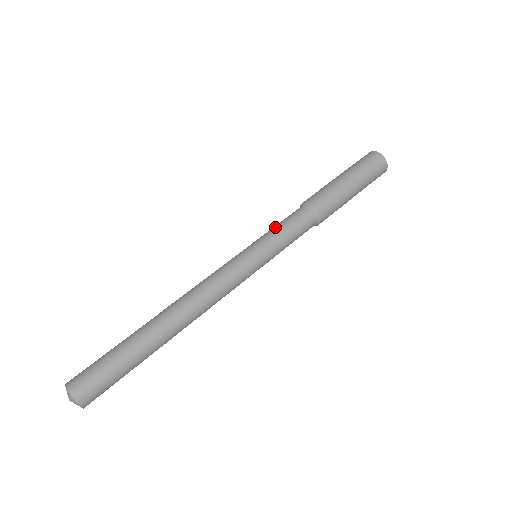
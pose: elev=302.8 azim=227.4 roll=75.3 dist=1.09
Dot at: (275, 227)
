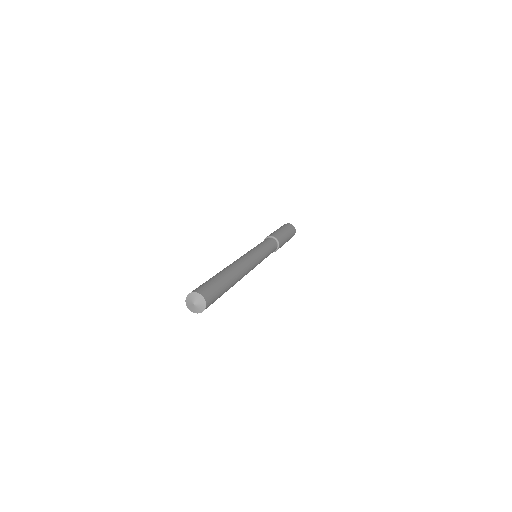
Dot at: occluded
